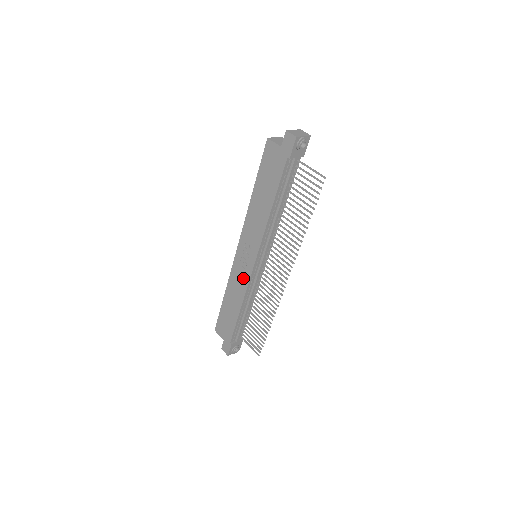
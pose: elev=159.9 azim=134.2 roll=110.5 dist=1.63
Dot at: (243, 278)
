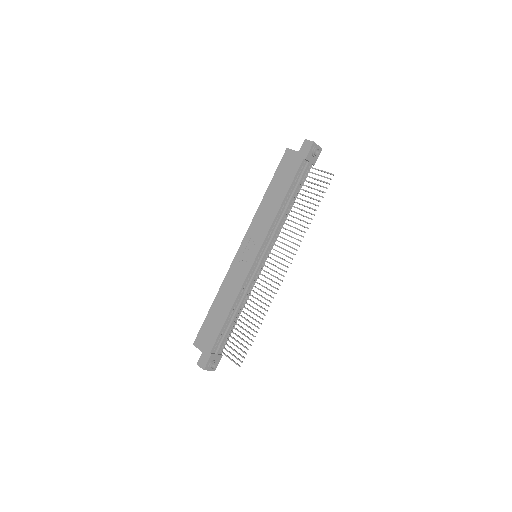
Dot at: (240, 275)
